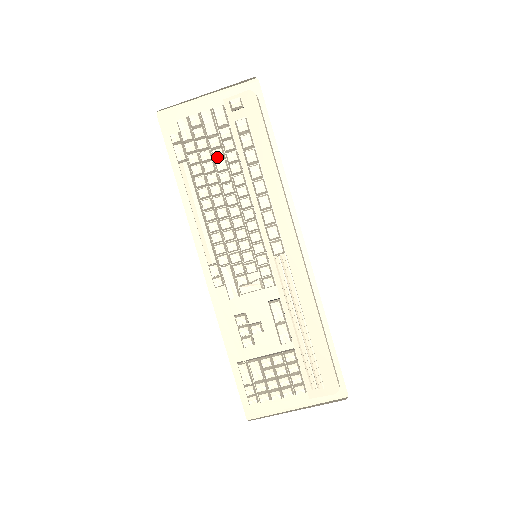
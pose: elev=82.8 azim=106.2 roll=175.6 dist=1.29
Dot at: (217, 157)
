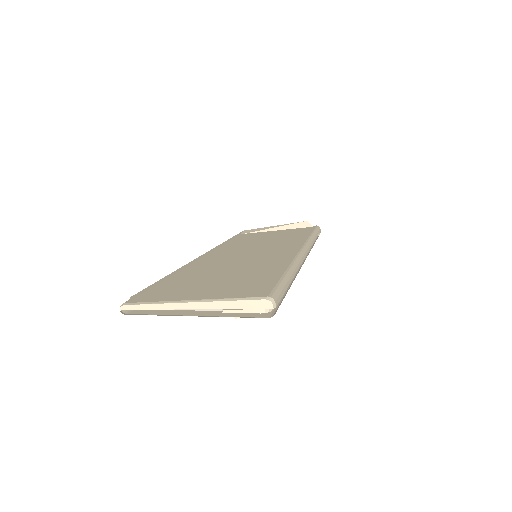
Dot at: occluded
